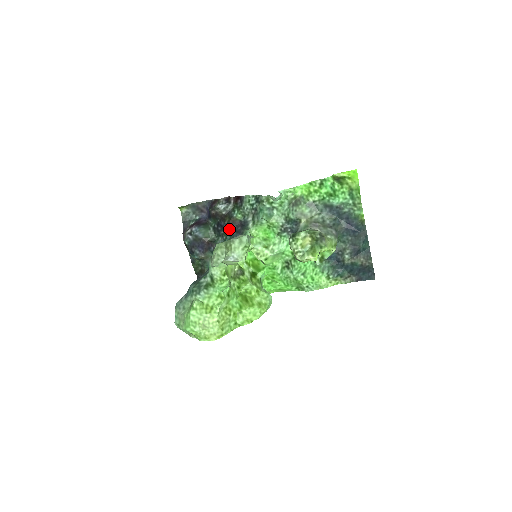
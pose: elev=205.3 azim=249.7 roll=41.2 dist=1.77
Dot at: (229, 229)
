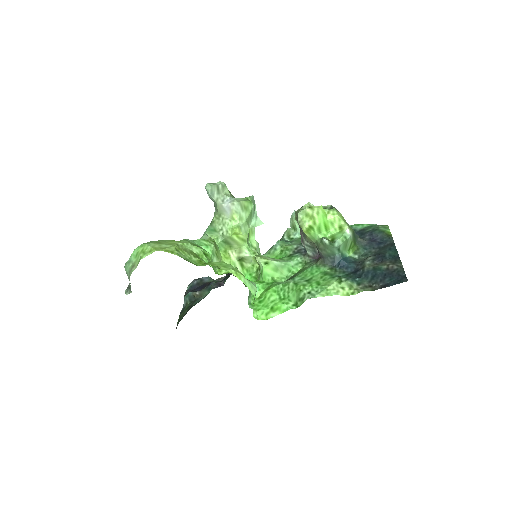
Dot at: occluded
